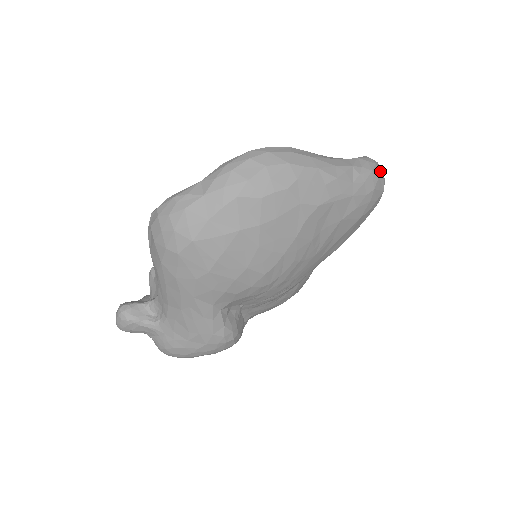
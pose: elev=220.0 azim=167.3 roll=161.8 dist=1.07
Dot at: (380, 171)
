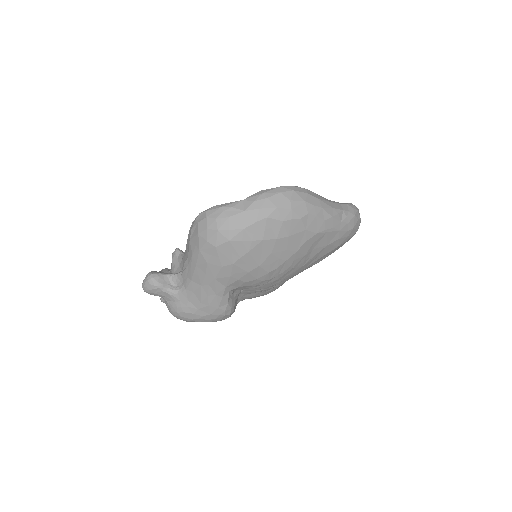
Dot at: (359, 216)
